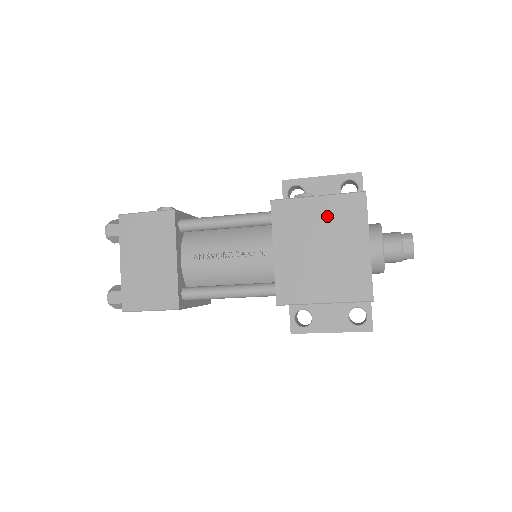
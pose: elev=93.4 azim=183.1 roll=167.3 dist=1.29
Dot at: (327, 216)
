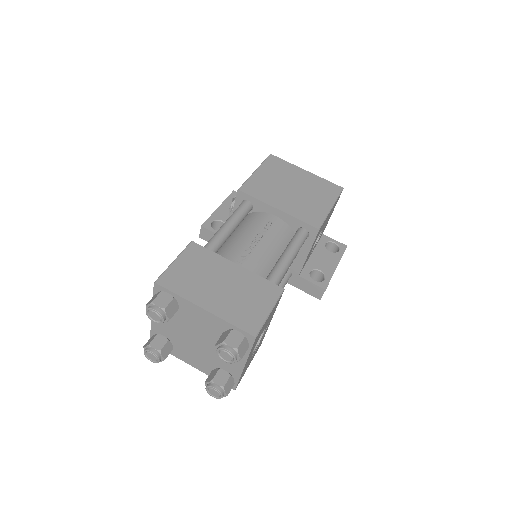
Dot at: (273, 174)
